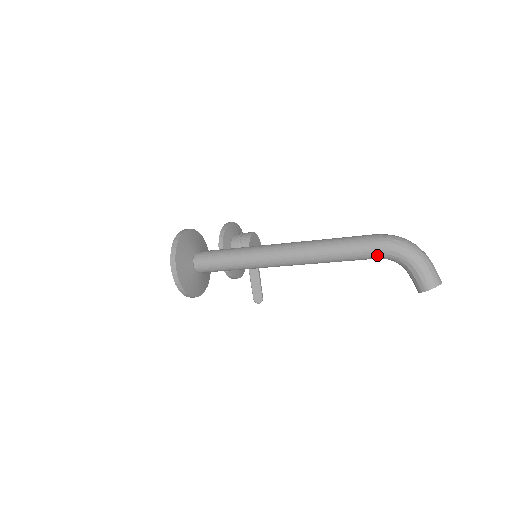
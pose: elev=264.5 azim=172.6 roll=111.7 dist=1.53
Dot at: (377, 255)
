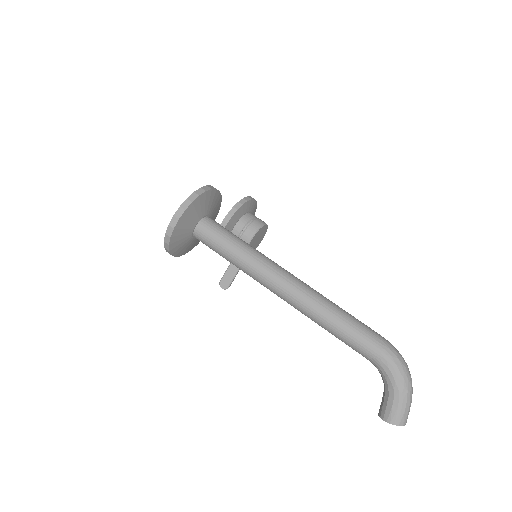
Dot at: (371, 358)
